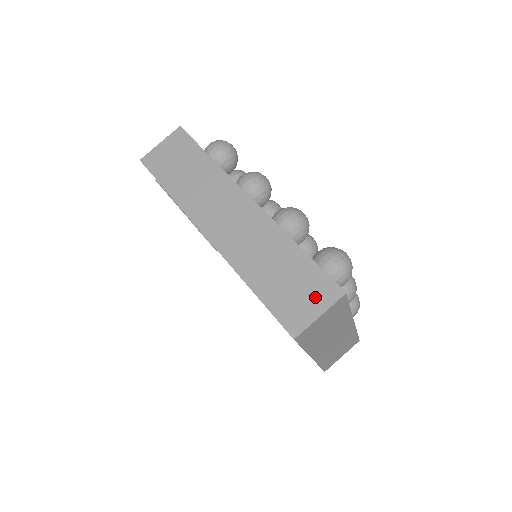
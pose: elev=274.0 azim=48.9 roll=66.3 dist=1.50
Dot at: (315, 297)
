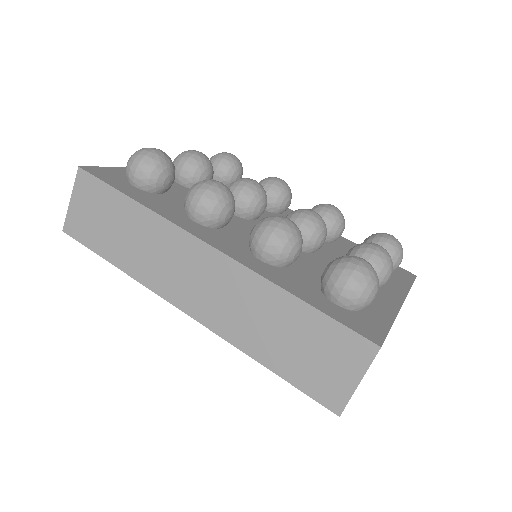
Dot at: (344, 360)
